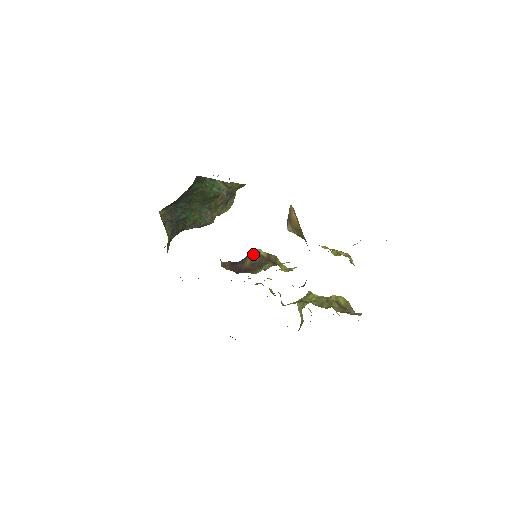
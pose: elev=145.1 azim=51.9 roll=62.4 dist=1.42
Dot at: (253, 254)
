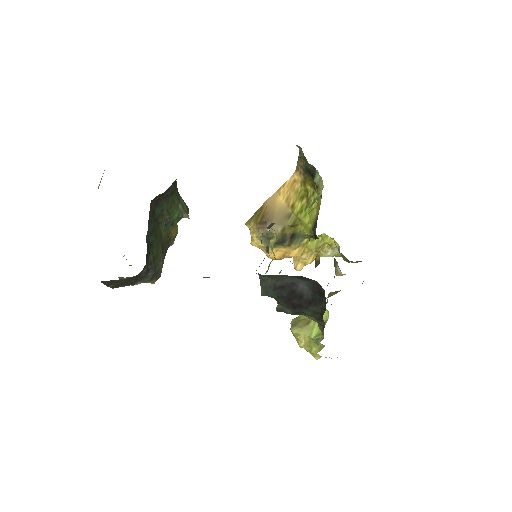
Dot at: occluded
